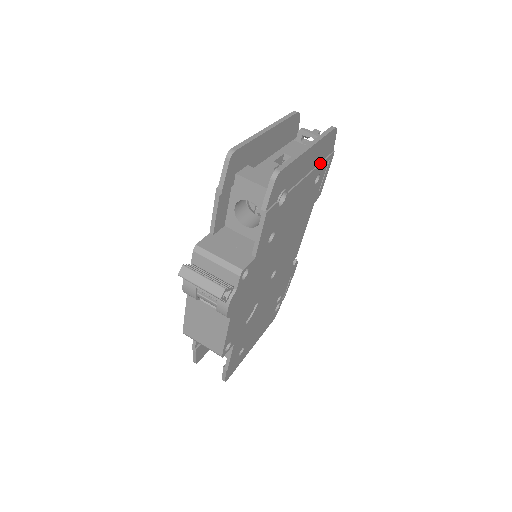
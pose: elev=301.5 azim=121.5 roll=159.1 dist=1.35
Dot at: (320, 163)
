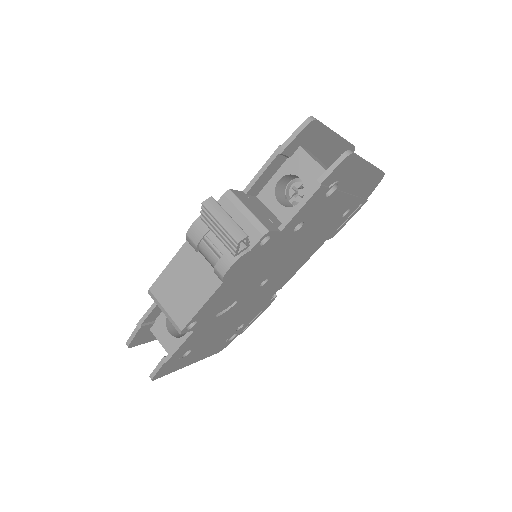
Dot at: (358, 196)
